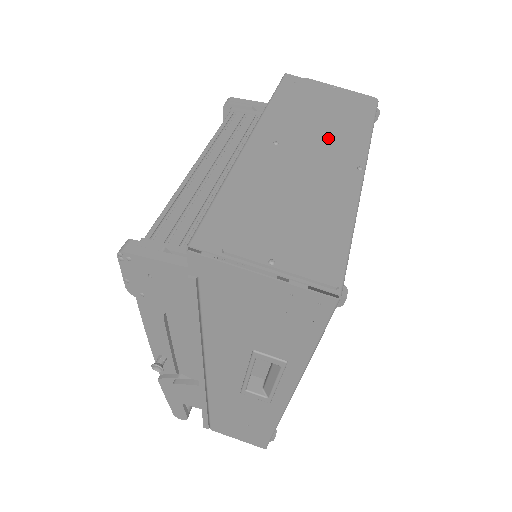
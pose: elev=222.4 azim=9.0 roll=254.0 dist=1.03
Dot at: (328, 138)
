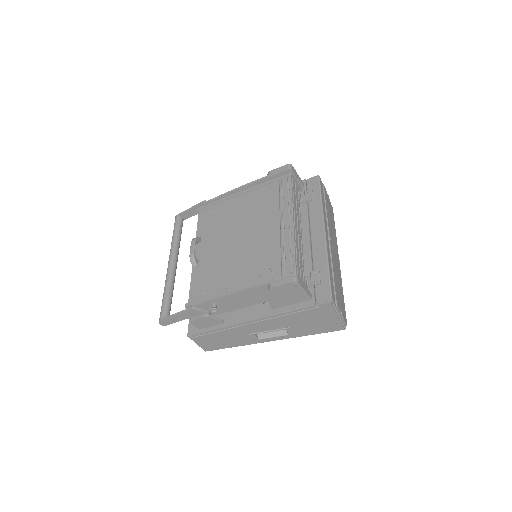
Dot at: occluded
